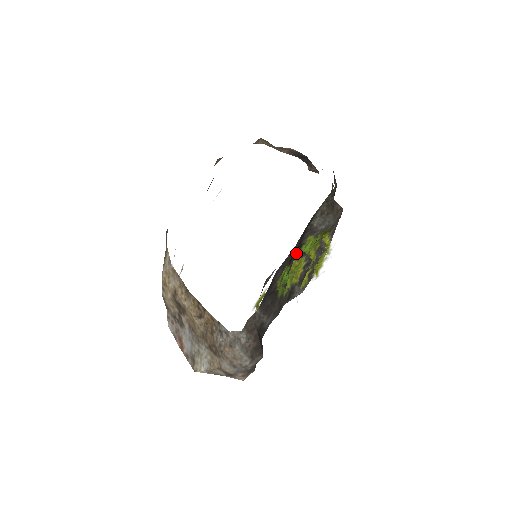
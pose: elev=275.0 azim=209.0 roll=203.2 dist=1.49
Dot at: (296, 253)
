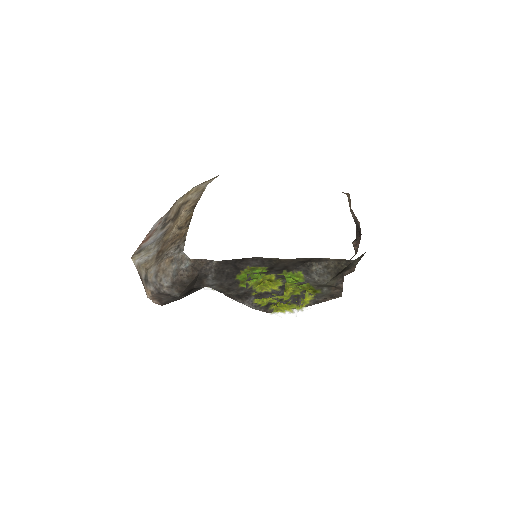
Dot at: (281, 270)
